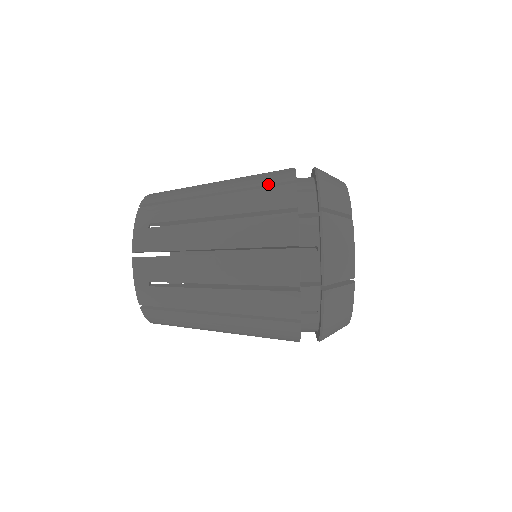
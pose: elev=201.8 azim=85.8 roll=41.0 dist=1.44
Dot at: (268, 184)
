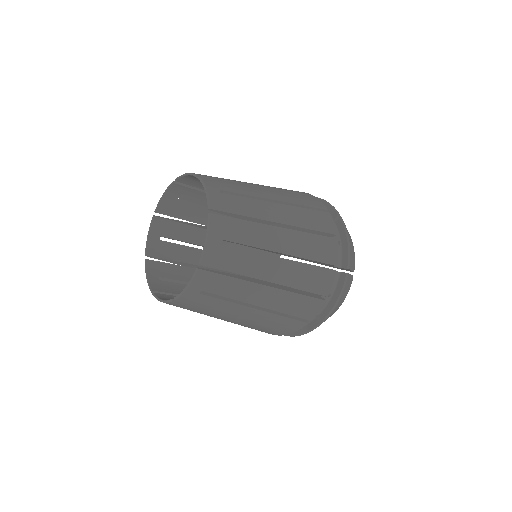
Dot at: (318, 231)
